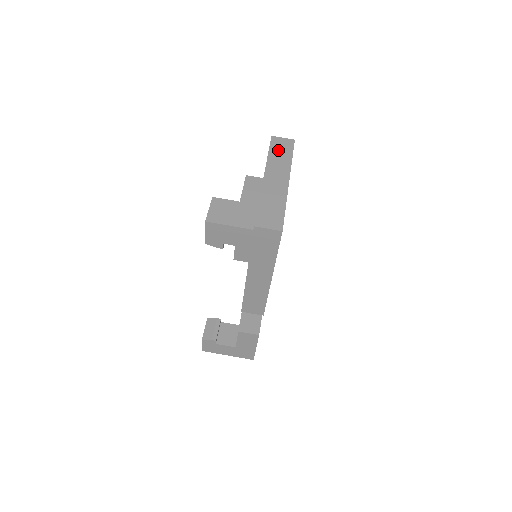
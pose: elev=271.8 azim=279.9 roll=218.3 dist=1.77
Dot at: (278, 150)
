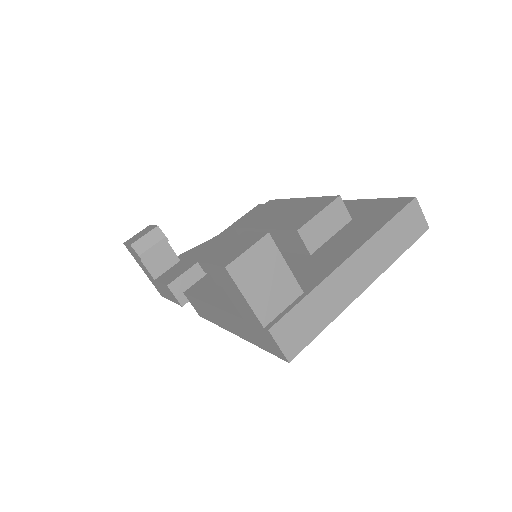
Dot at: (400, 228)
